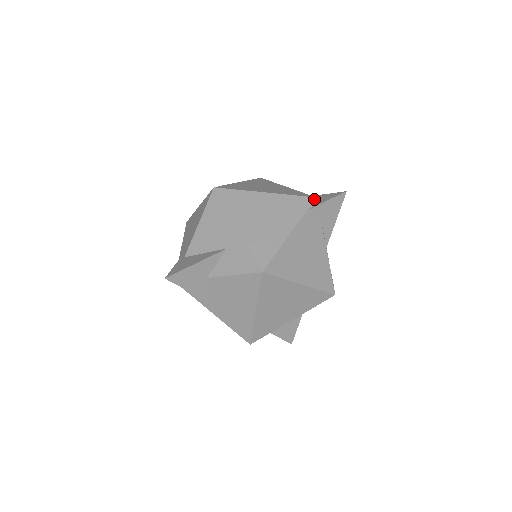
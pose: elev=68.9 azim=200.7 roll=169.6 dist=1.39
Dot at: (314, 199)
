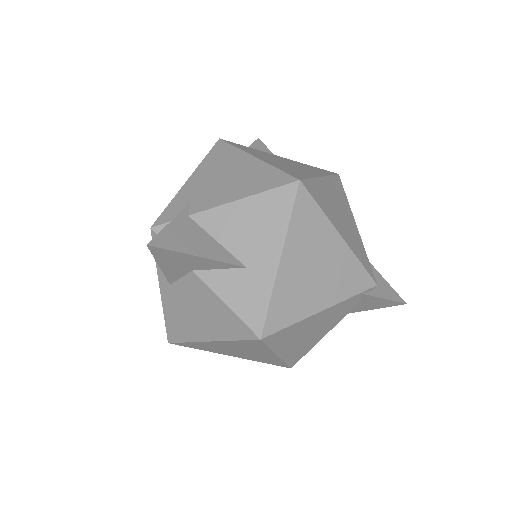
Dot at: (374, 286)
